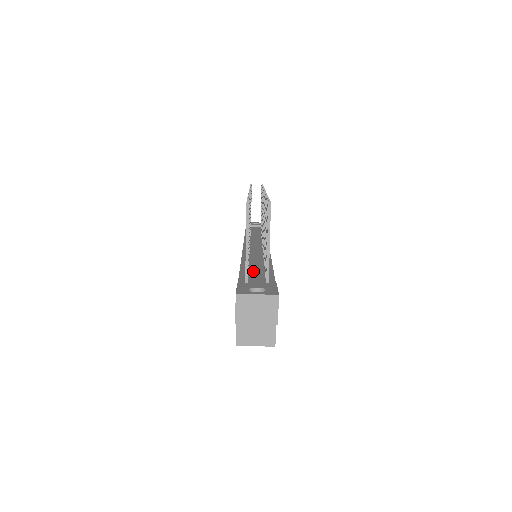
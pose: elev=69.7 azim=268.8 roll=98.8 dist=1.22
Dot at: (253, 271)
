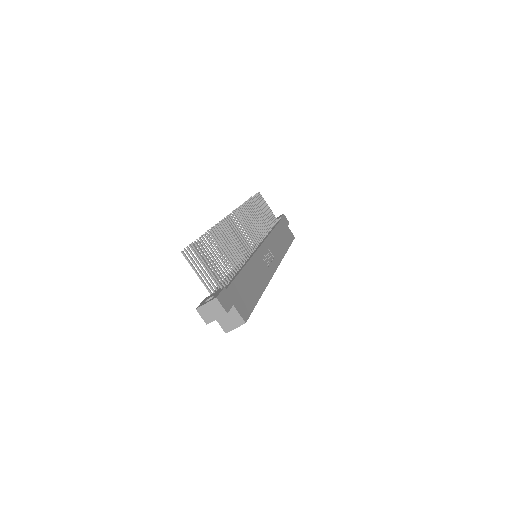
Dot at: occluded
